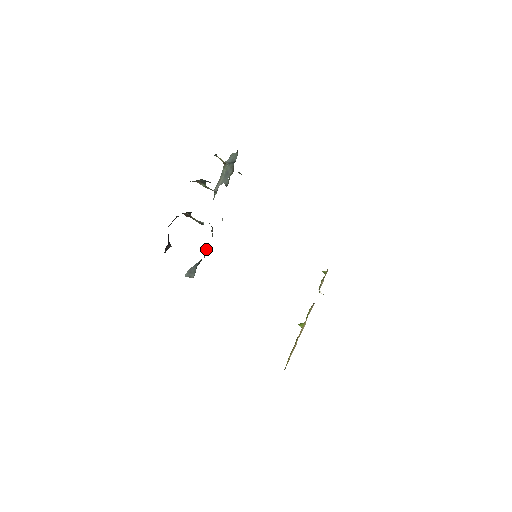
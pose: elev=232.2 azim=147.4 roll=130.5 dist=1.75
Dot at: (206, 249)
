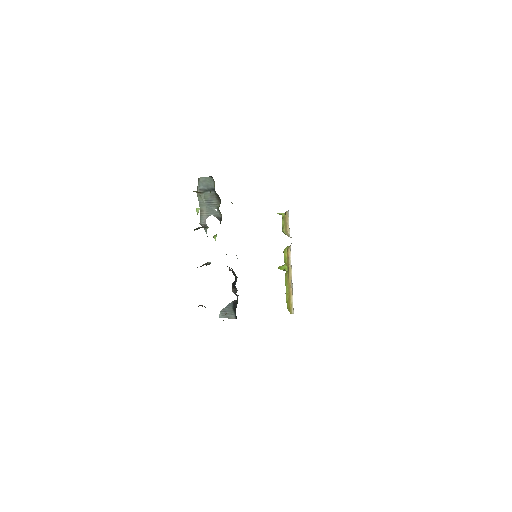
Dot at: (235, 290)
